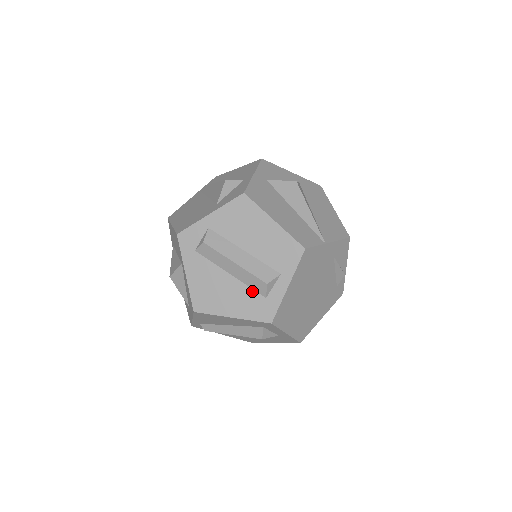
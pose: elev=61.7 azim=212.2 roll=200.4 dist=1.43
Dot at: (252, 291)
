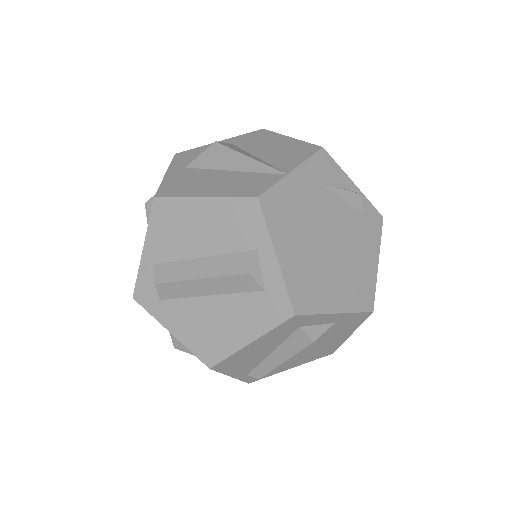
Dot at: (245, 295)
